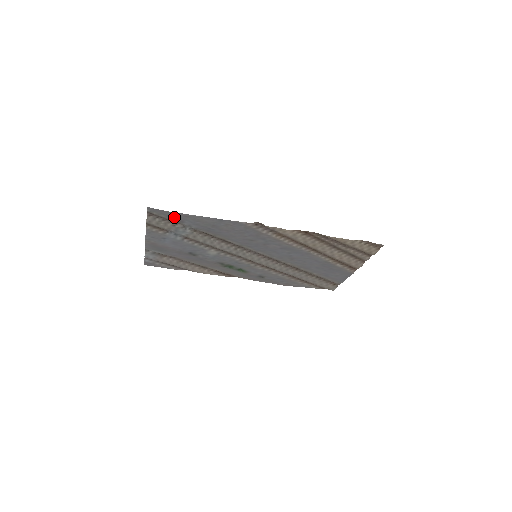
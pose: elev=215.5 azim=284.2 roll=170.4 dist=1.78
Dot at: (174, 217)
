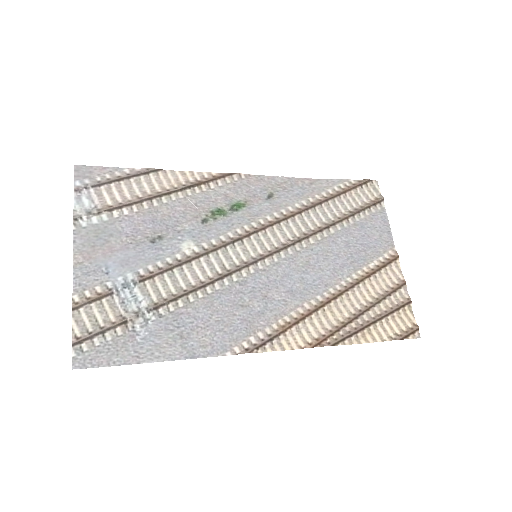
Dot at: (118, 346)
